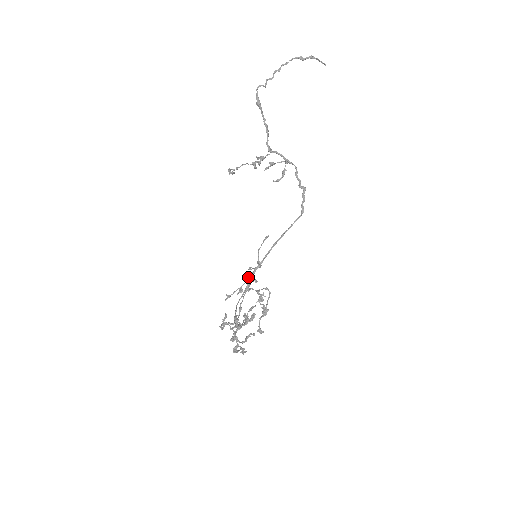
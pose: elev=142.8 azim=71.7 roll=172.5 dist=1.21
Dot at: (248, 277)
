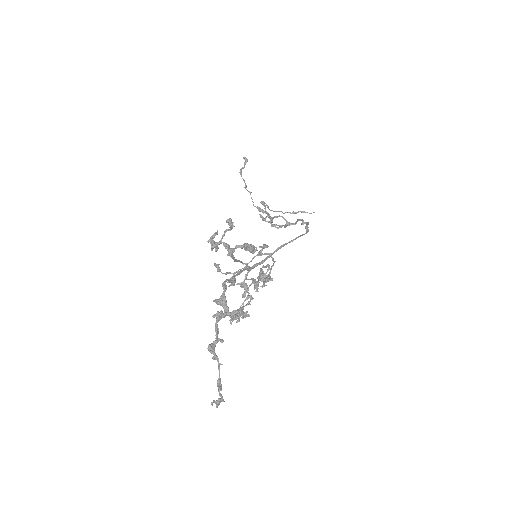
Dot at: (242, 284)
